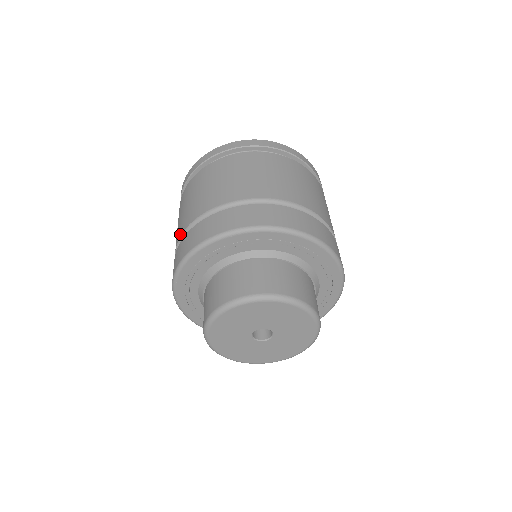
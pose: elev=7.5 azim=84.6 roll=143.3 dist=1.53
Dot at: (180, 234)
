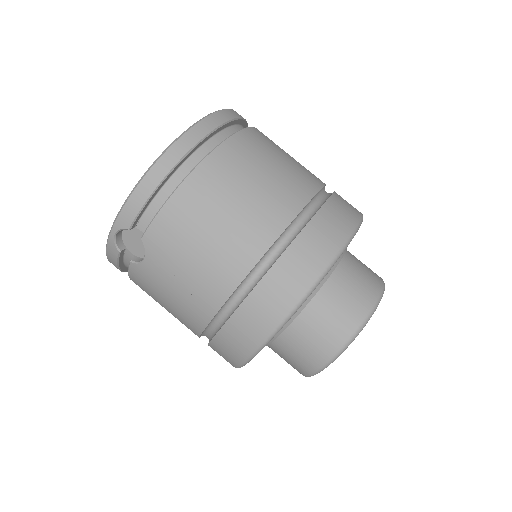
Dot at: (234, 283)
